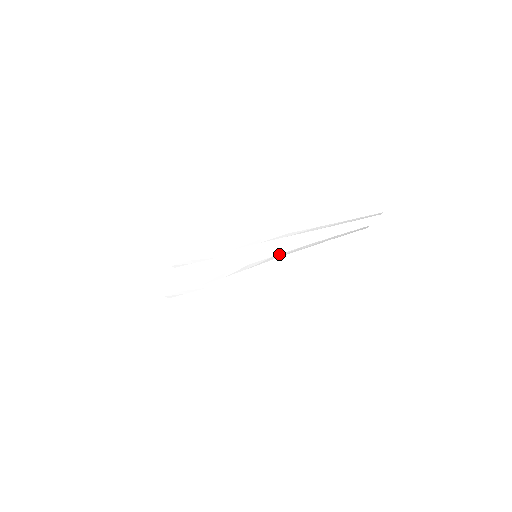
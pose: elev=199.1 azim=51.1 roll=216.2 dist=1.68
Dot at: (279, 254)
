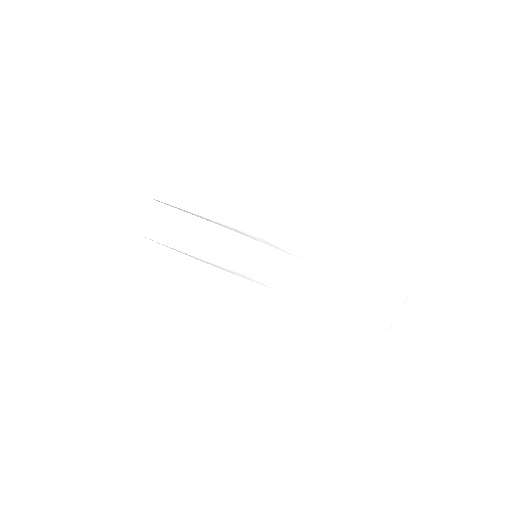
Dot at: (284, 282)
